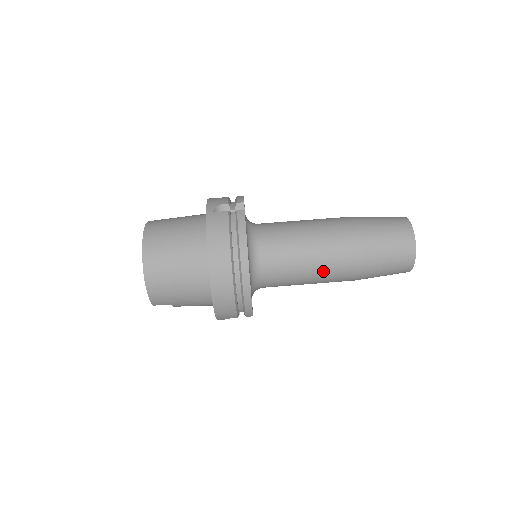
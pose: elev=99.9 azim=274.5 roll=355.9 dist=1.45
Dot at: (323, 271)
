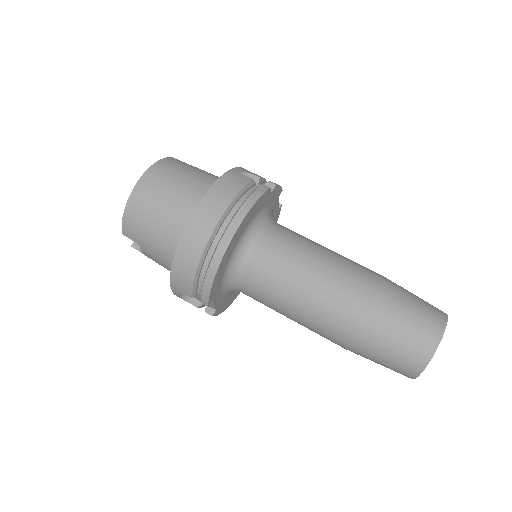
Dot at: (313, 305)
